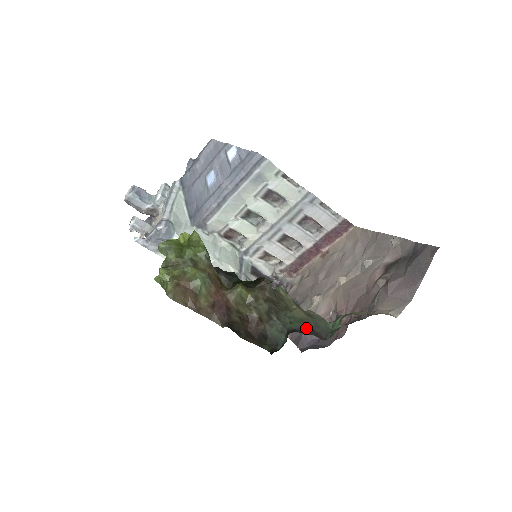
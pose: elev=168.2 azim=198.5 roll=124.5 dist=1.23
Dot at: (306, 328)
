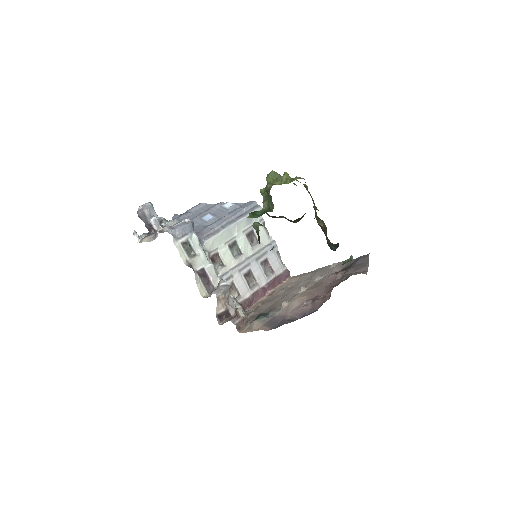
Dot at: occluded
